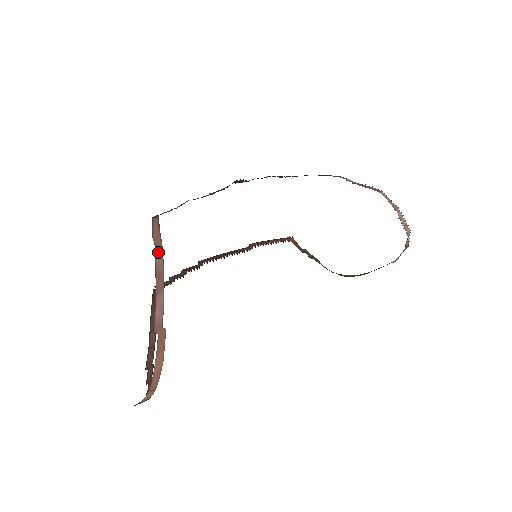
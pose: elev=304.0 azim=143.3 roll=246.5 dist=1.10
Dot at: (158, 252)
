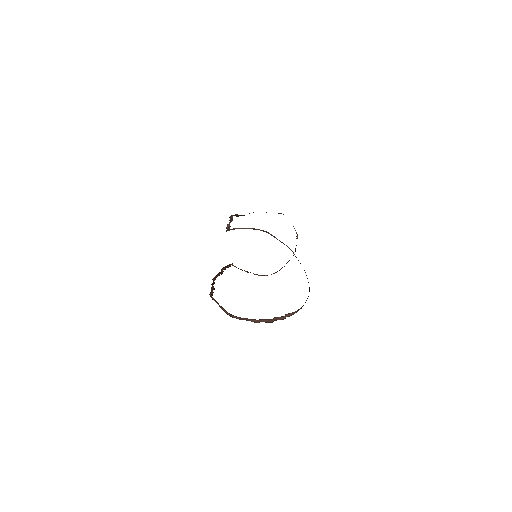
Dot at: (266, 232)
